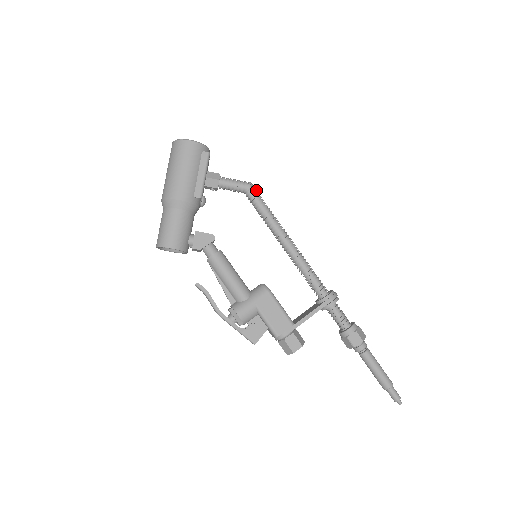
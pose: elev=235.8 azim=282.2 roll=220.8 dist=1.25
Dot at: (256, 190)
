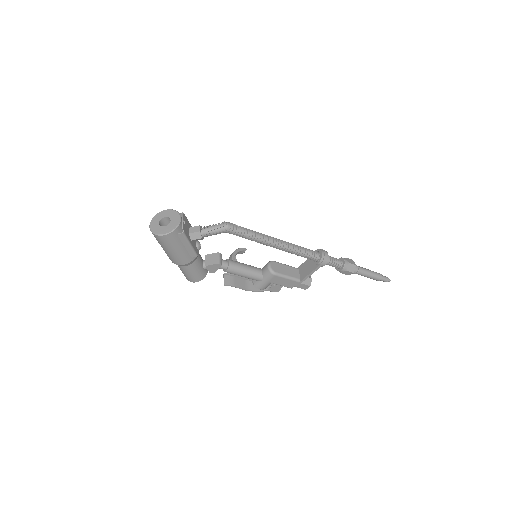
Dot at: (234, 228)
